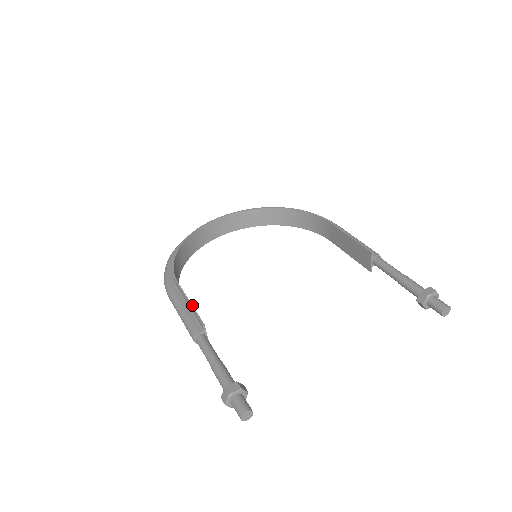
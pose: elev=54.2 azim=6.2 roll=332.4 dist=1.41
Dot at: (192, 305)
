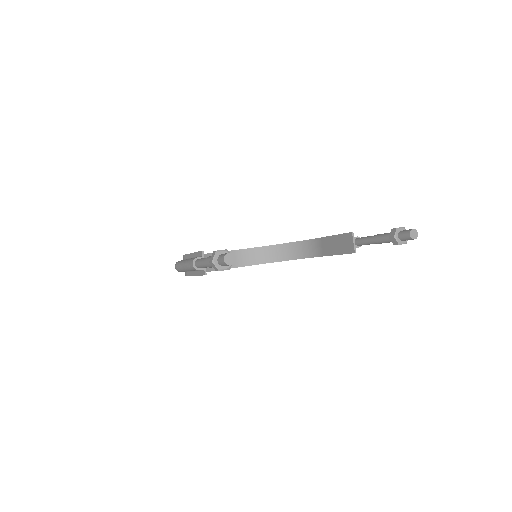
Dot at: (195, 252)
